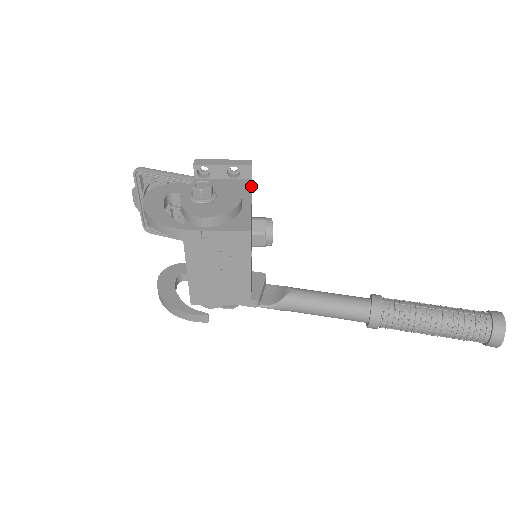
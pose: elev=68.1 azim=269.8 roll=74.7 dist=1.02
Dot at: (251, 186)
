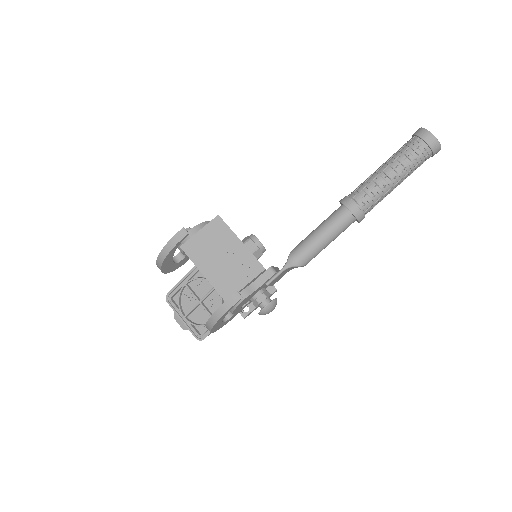
Dot at: occluded
